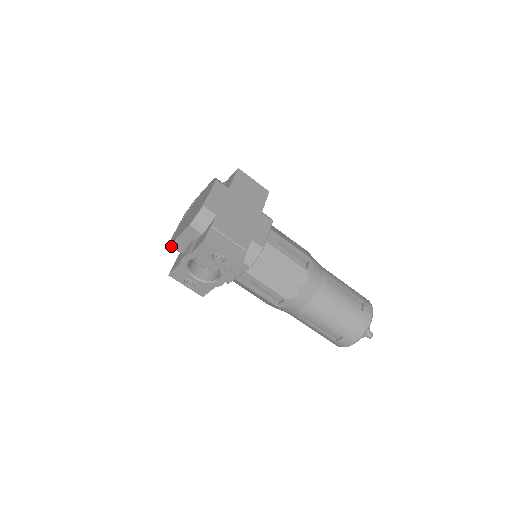
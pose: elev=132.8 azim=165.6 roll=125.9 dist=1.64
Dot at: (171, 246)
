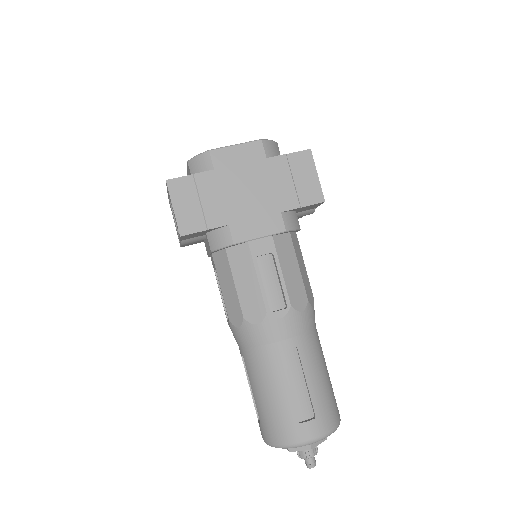
Dot at: occluded
